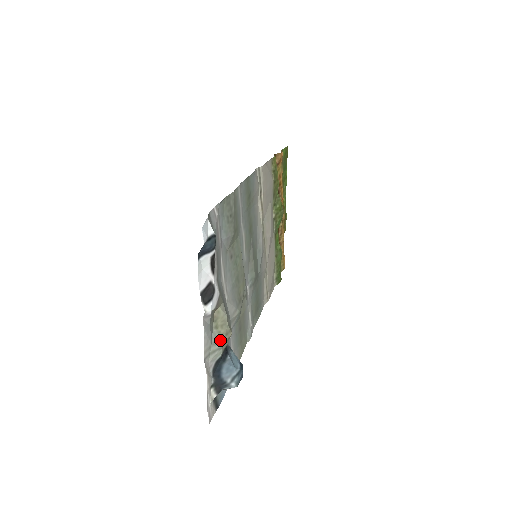
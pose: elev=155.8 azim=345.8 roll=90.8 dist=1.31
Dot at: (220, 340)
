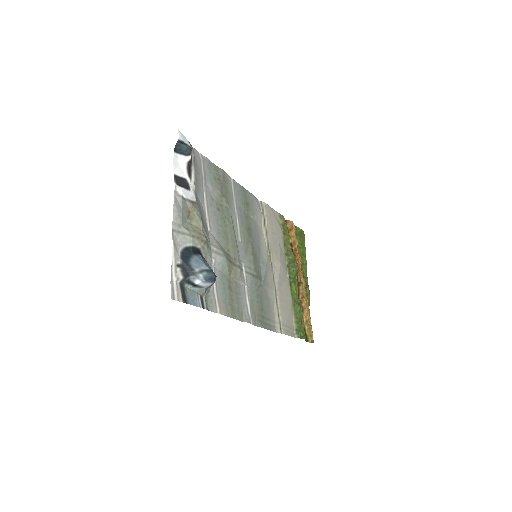
Dot at: (192, 231)
